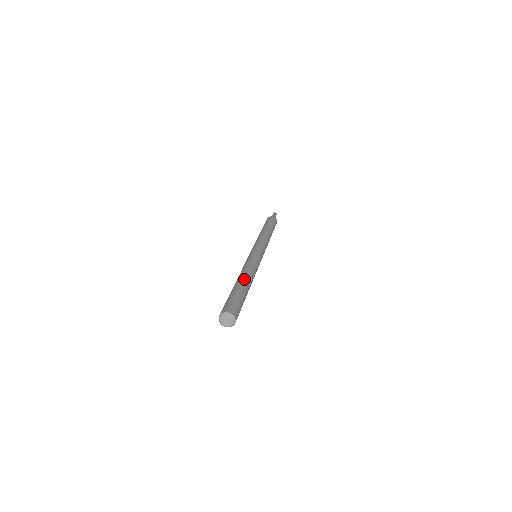
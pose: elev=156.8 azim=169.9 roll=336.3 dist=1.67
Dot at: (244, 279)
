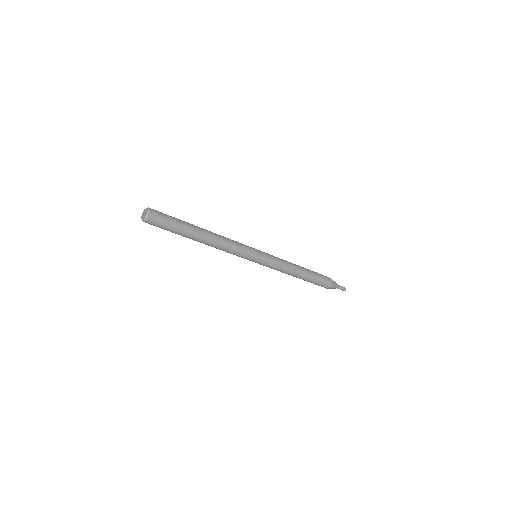
Dot at: (205, 230)
